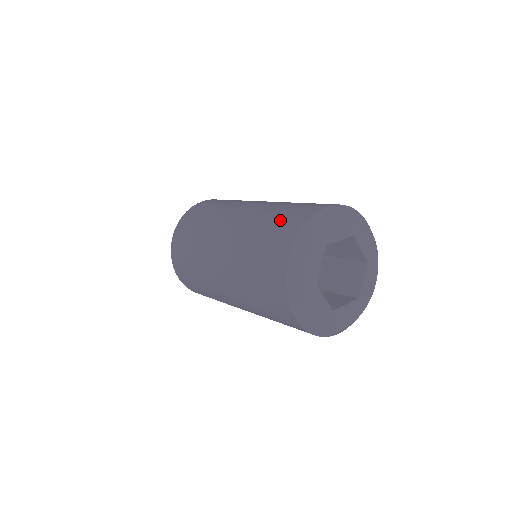
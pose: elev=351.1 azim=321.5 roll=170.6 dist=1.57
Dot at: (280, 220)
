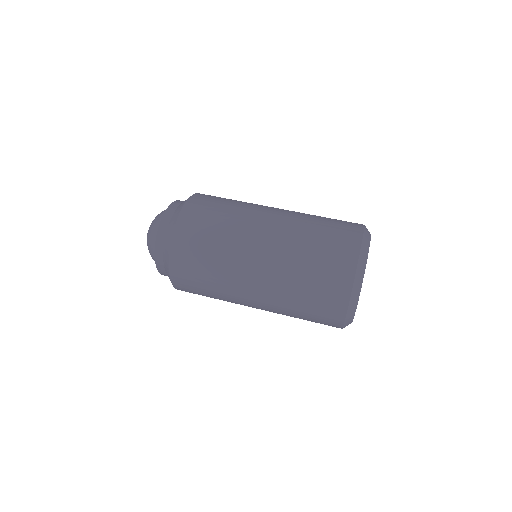
Dot at: (327, 255)
